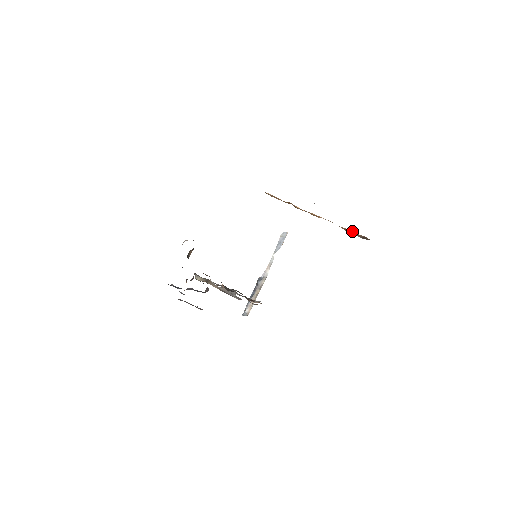
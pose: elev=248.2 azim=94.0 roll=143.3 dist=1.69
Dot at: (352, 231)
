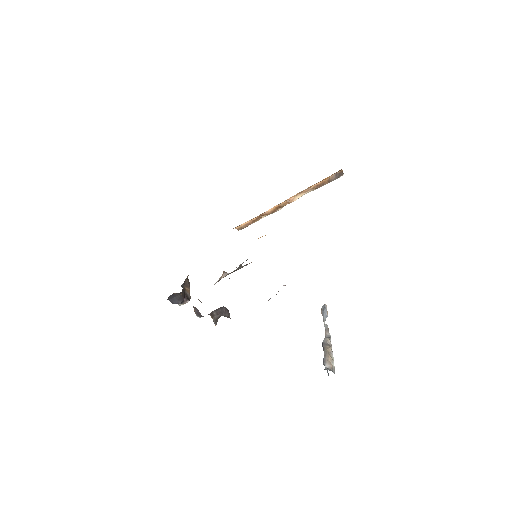
Dot at: (323, 181)
